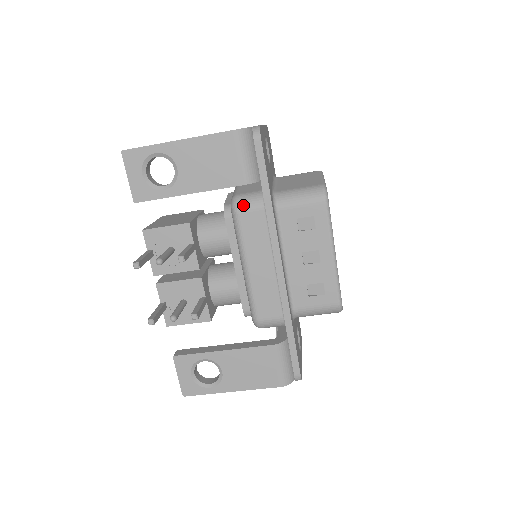
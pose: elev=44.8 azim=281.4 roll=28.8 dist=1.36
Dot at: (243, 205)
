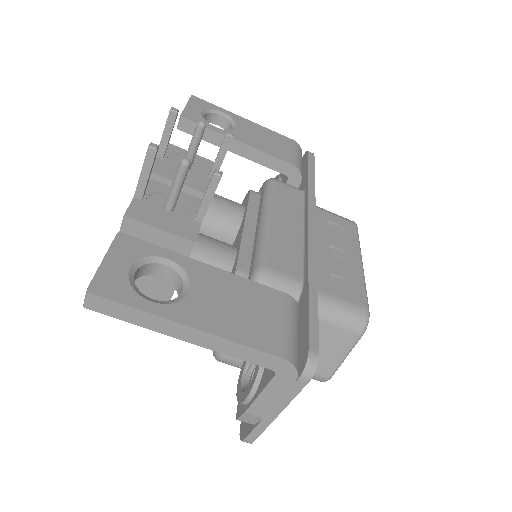
Dot at: occluded
